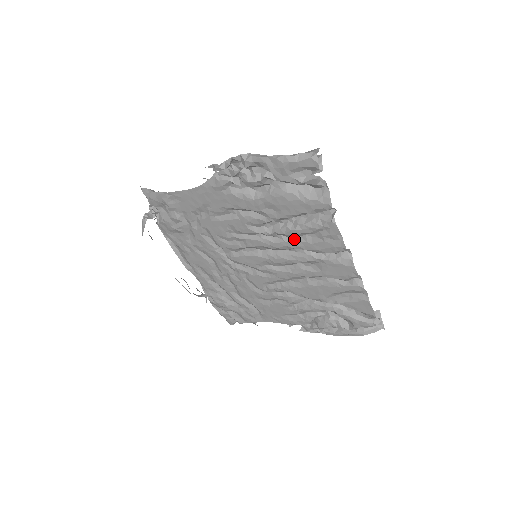
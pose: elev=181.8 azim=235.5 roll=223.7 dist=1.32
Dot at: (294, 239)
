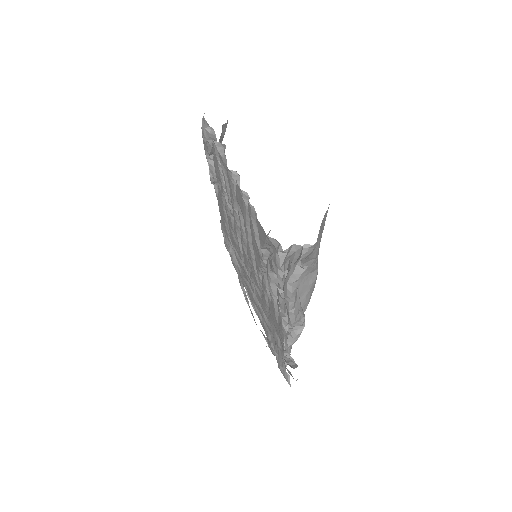
Dot at: occluded
